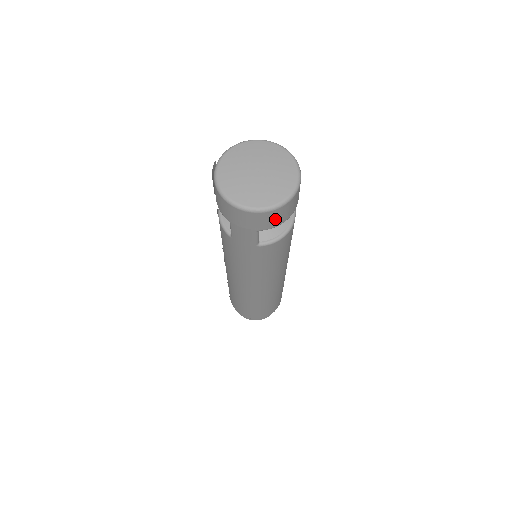
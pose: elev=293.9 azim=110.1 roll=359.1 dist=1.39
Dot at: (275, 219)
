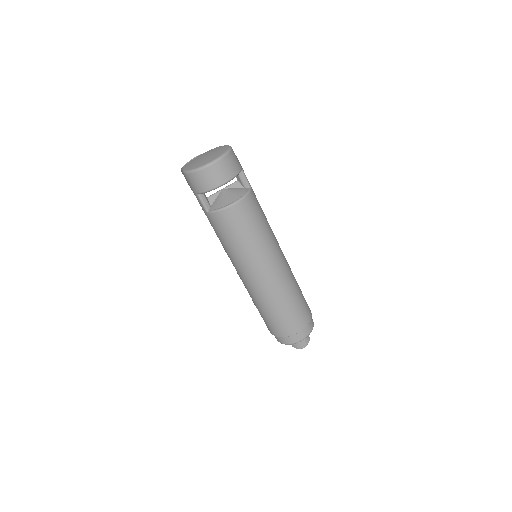
Dot at: (199, 183)
